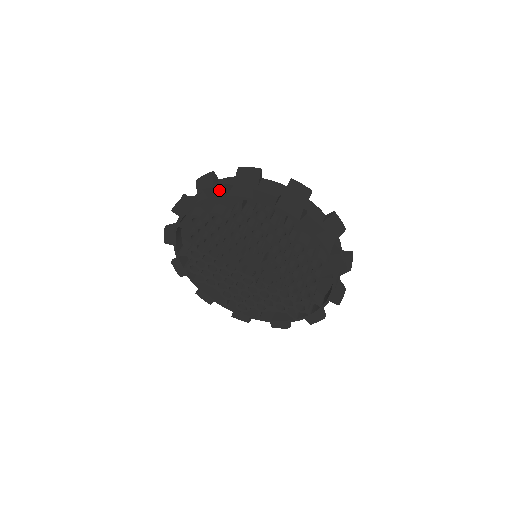
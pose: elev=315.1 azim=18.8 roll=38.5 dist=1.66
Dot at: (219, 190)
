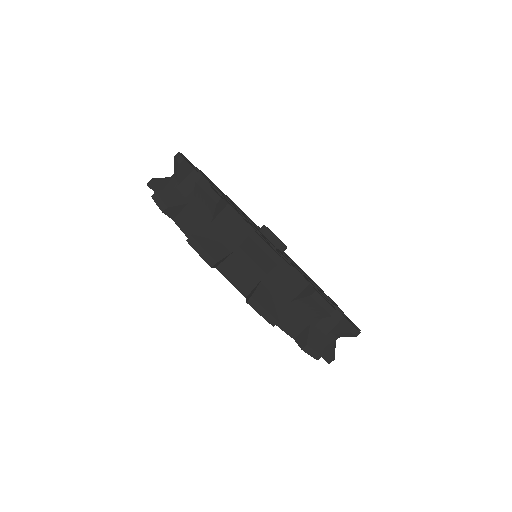
Dot at: occluded
